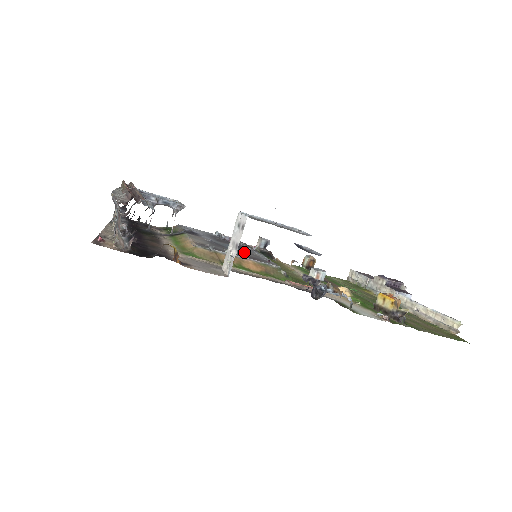
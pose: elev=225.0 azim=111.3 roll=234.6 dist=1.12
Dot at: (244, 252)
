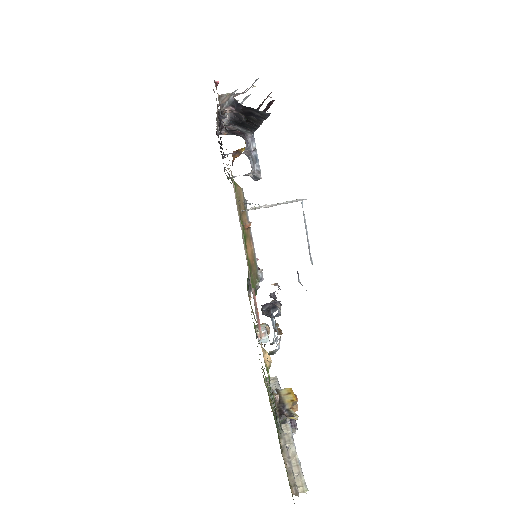
Dot at: occluded
